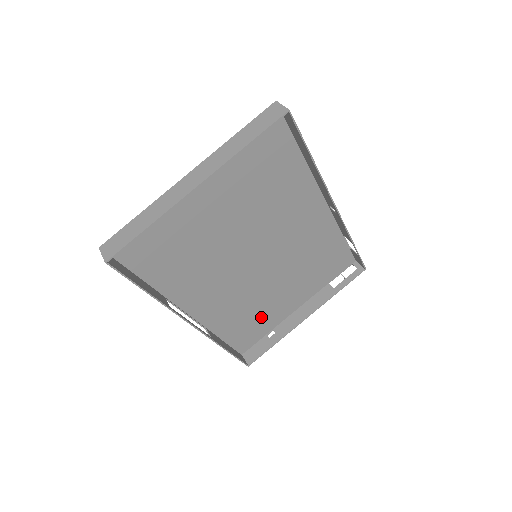
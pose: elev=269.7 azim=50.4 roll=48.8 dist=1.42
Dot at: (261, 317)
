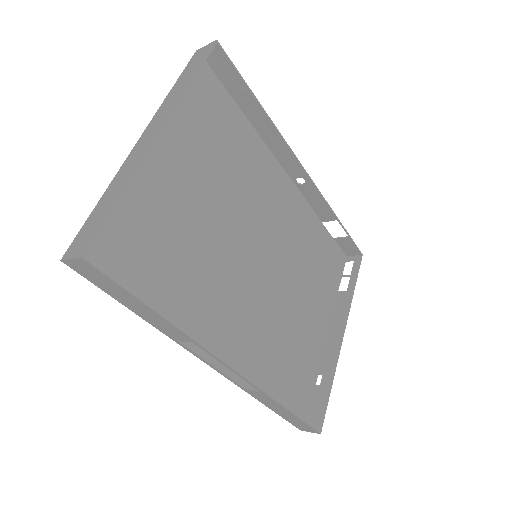
Dot at: (297, 356)
